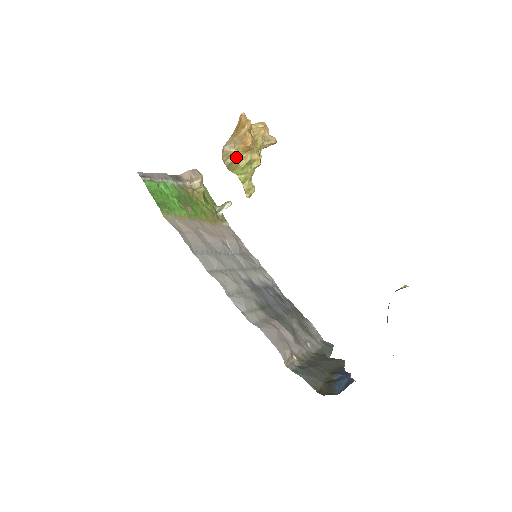
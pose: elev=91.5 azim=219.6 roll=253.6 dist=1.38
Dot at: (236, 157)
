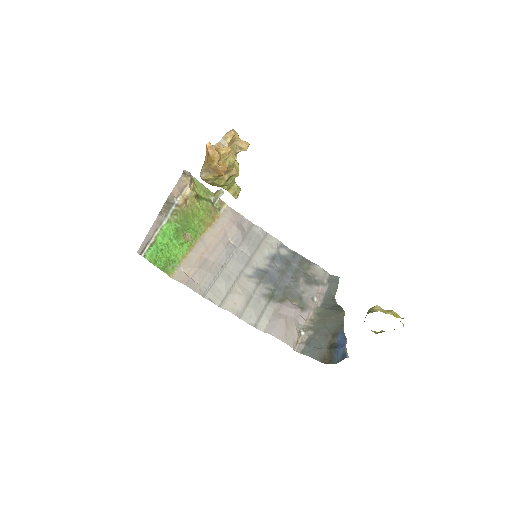
Dot at: (214, 180)
